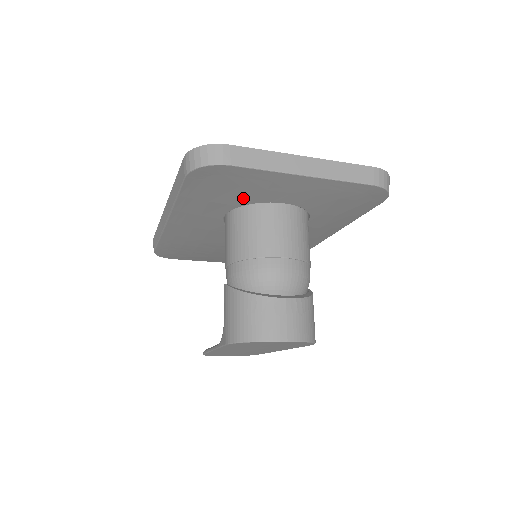
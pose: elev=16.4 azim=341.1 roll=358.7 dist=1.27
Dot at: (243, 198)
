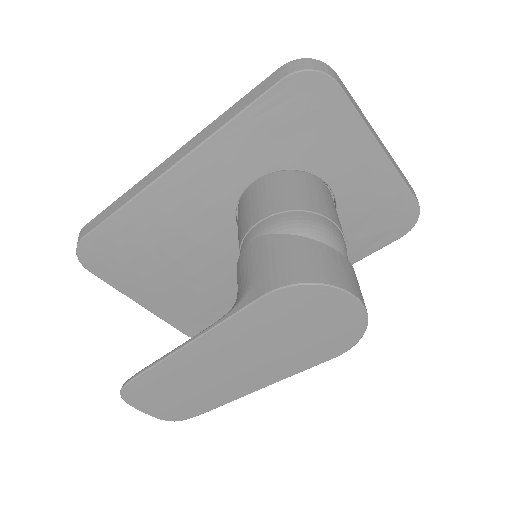
Dot at: (302, 155)
